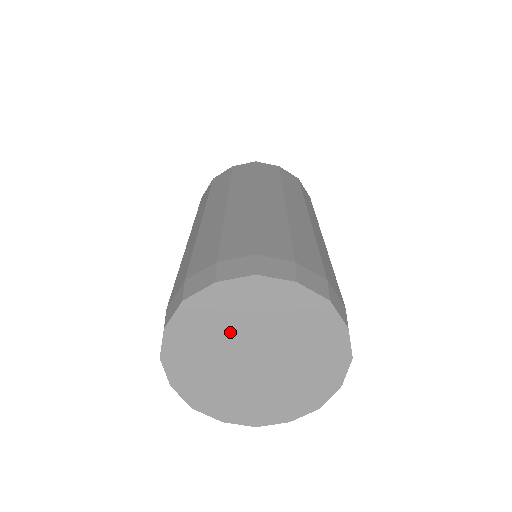
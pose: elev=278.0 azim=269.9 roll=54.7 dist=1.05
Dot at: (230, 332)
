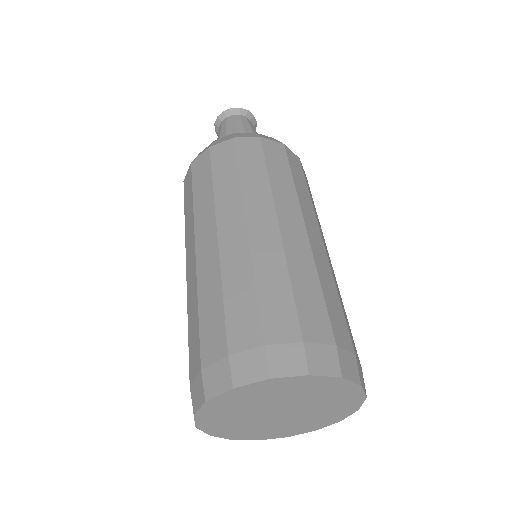
Dot at: (254, 406)
